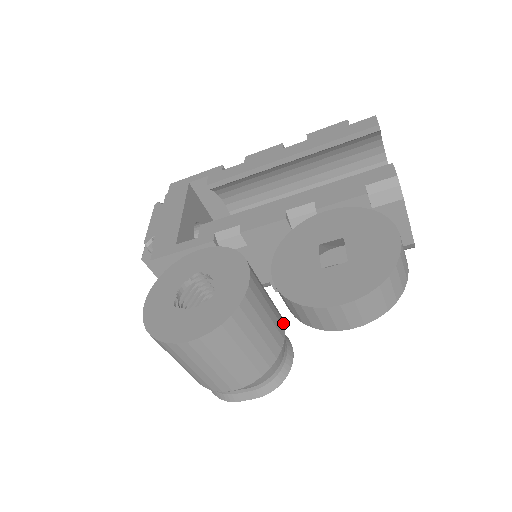
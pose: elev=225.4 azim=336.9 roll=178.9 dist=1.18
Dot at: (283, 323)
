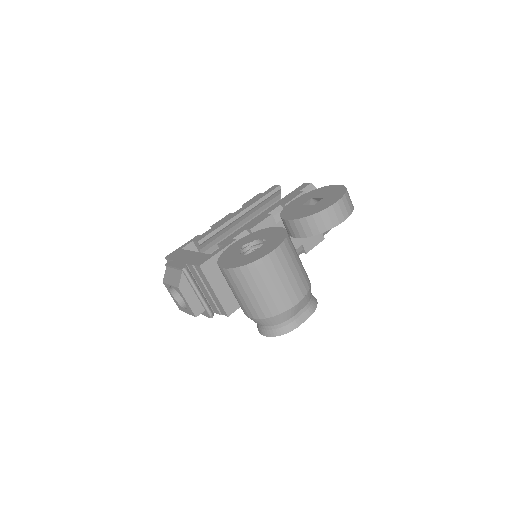
Dot at: occluded
